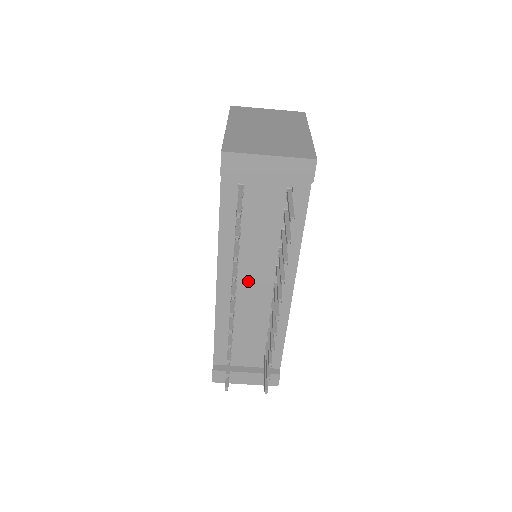
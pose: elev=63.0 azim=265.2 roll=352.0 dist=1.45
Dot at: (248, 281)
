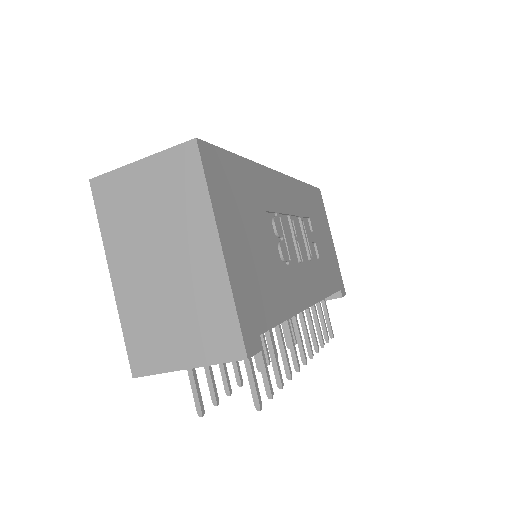
Dot at: occluded
